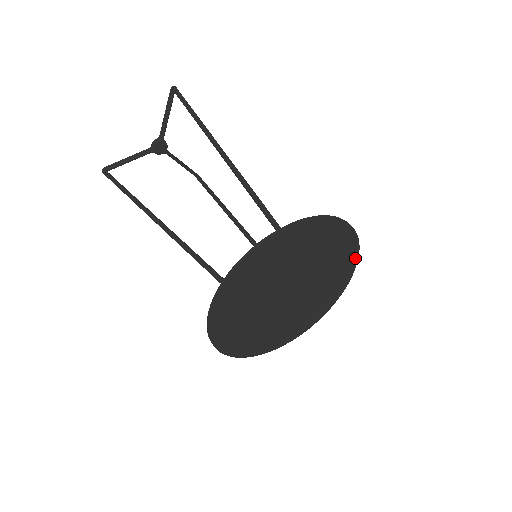
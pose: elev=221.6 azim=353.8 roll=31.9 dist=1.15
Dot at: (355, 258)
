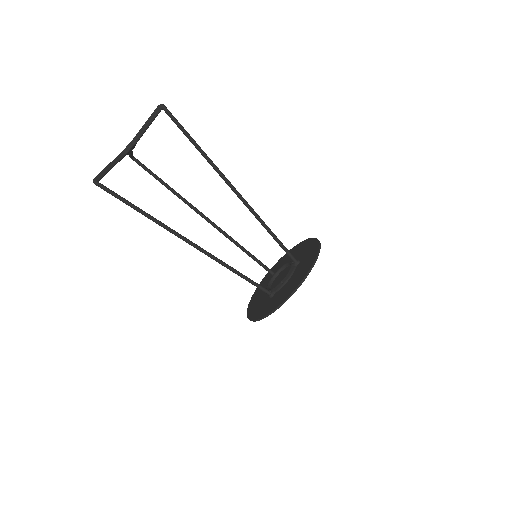
Dot at: occluded
